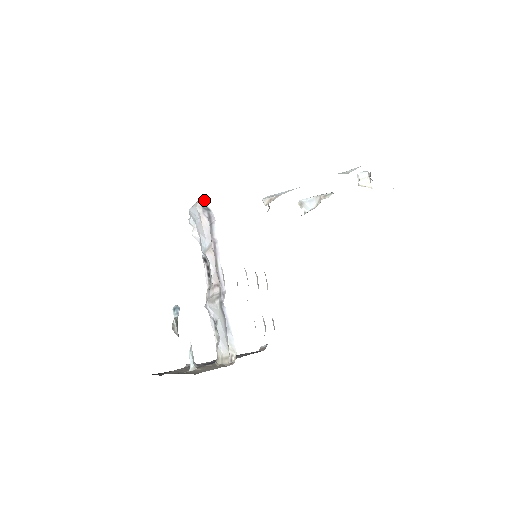
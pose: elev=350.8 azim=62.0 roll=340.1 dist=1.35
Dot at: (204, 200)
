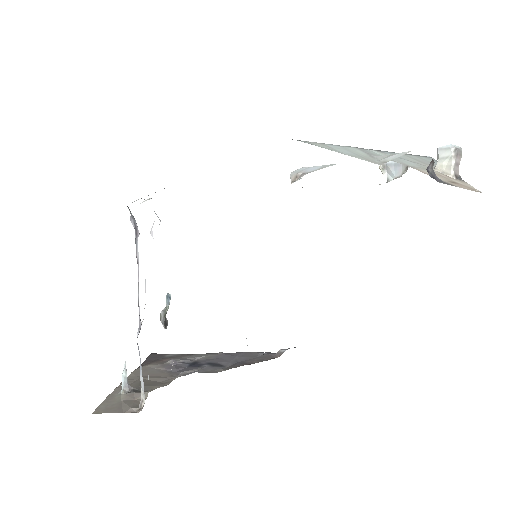
Dot at: occluded
